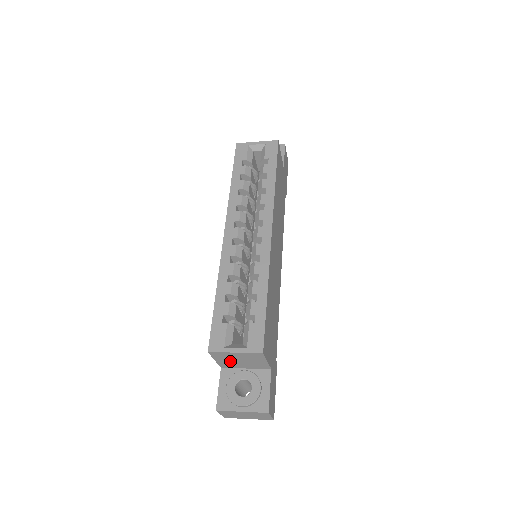
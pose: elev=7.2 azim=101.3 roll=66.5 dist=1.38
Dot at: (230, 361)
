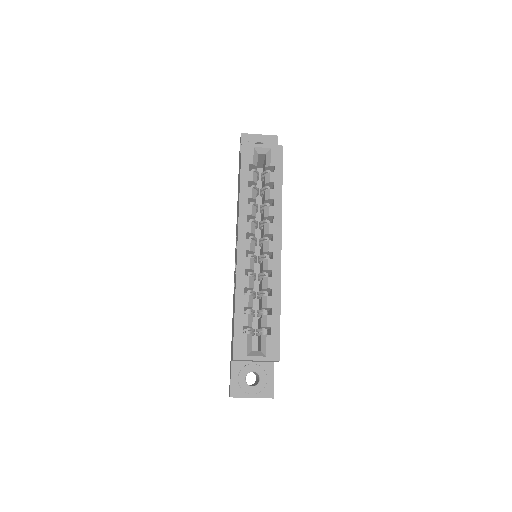
Dot at: occluded
